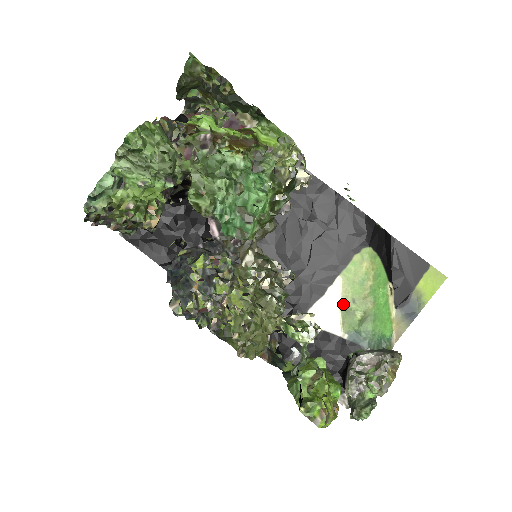
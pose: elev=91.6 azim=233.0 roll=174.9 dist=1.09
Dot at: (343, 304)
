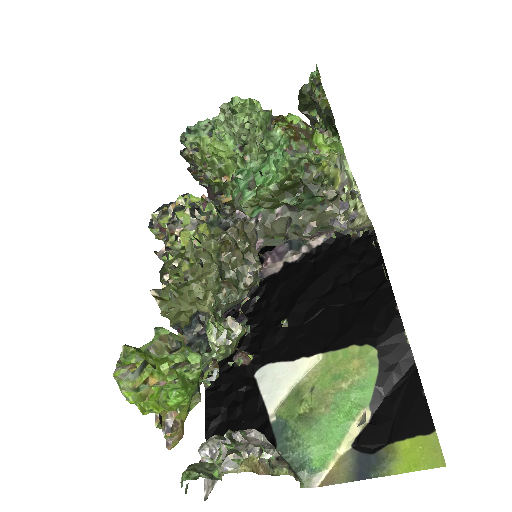
Dot at: (300, 384)
